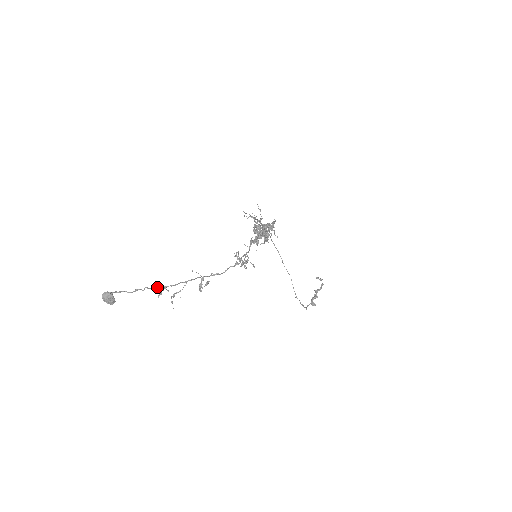
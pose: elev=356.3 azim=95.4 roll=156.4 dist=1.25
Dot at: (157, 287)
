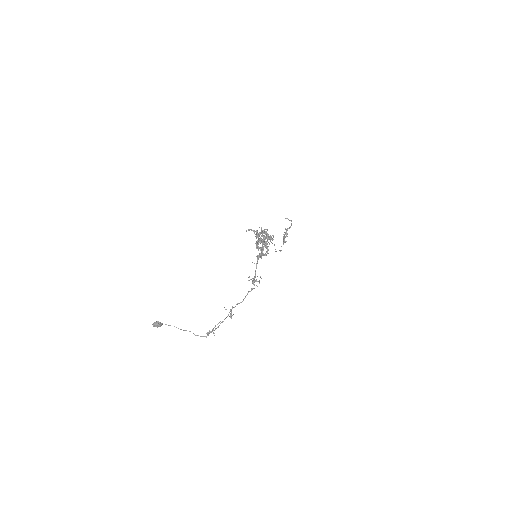
Dot at: (207, 335)
